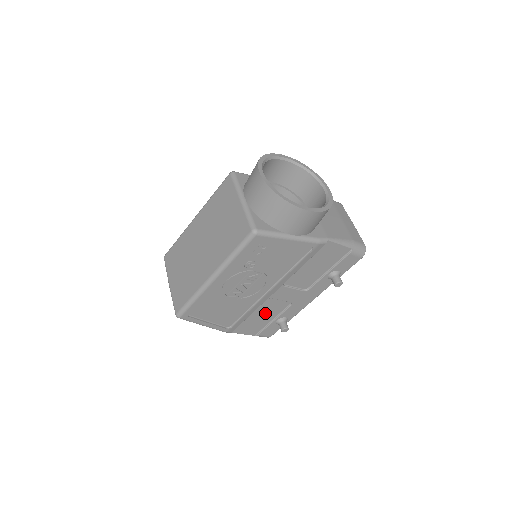
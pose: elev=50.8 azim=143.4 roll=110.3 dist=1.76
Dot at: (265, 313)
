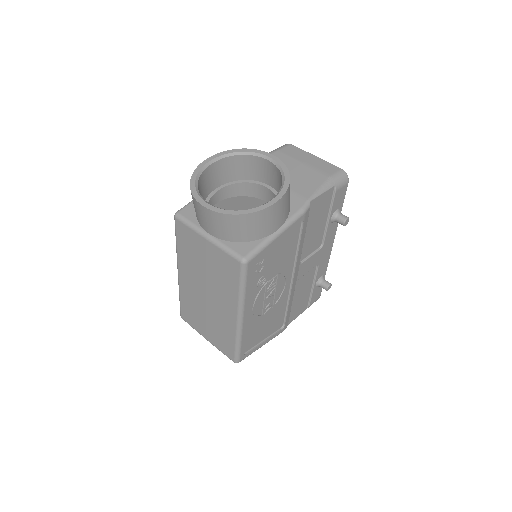
Dot at: (302, 290)
